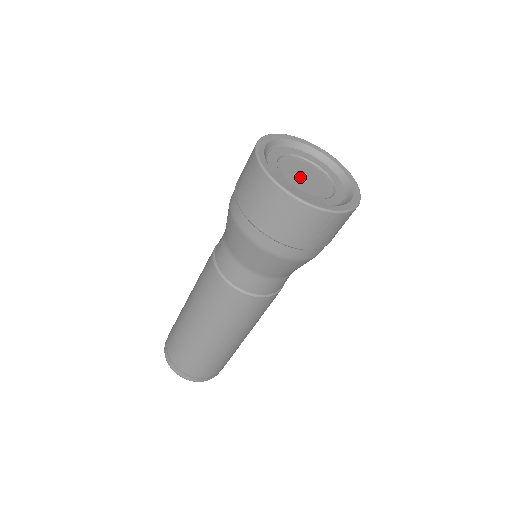
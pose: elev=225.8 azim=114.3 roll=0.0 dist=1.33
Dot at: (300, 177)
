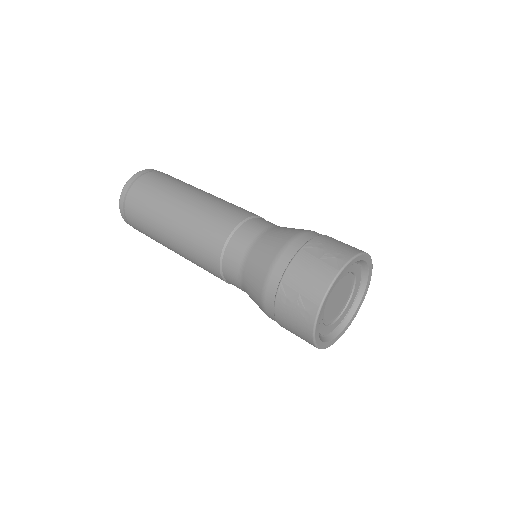
Dot at: (334, 303)
